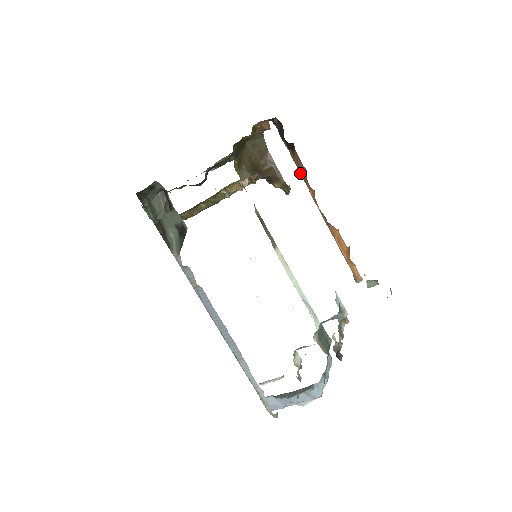
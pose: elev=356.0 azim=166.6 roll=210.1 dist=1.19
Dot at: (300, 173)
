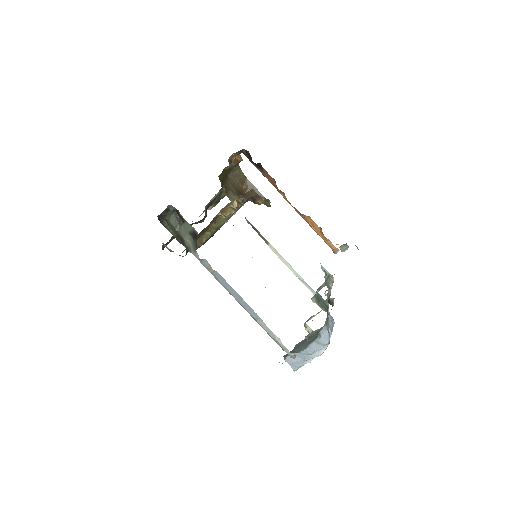
Dot at: occluded
